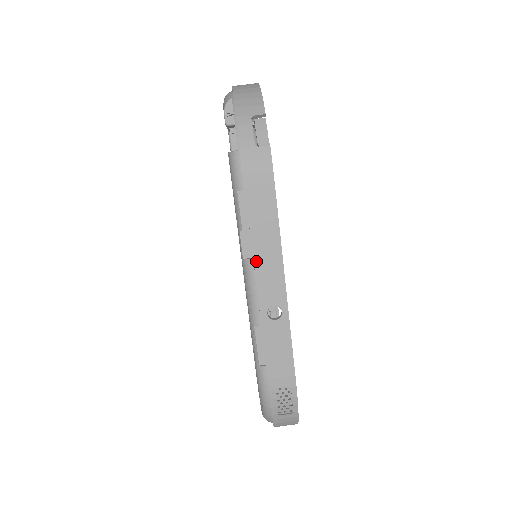
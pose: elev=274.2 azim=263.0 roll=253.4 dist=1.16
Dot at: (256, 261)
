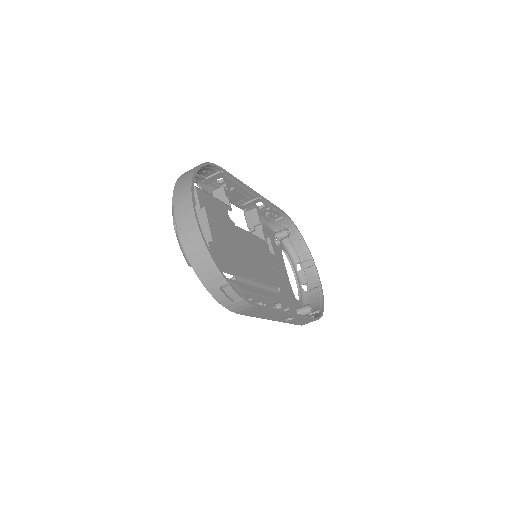
Dot at: (267, 319)
